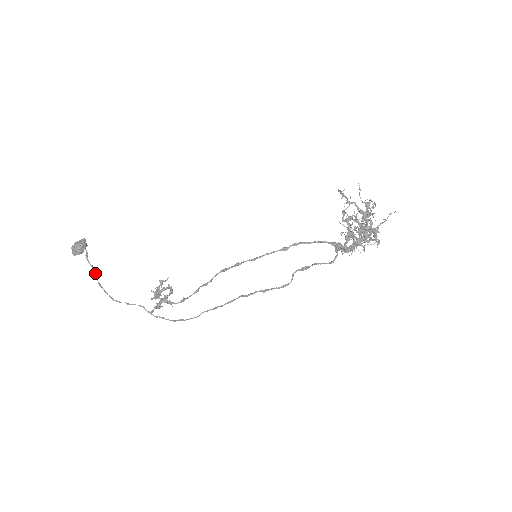
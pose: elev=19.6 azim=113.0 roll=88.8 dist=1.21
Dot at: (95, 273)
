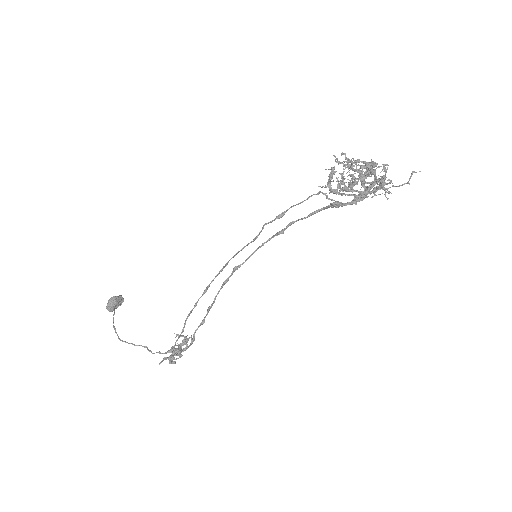
Dot at: occluded
